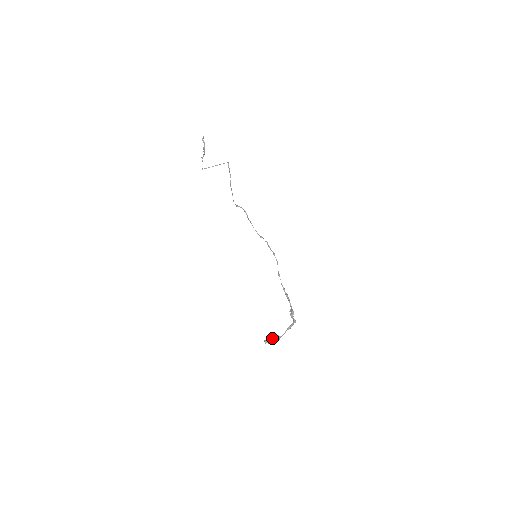
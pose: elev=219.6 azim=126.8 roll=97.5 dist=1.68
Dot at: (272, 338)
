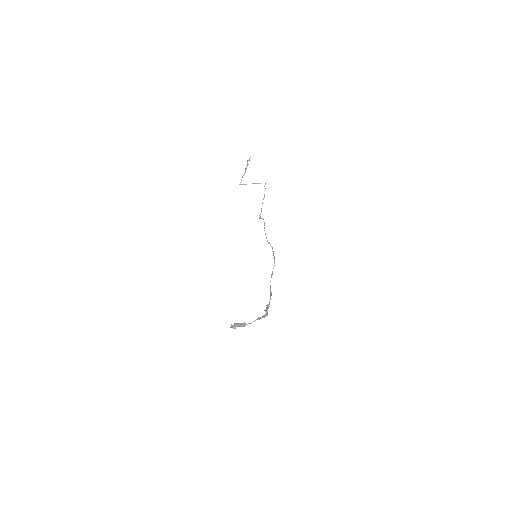
Dot at: (238, 323)
